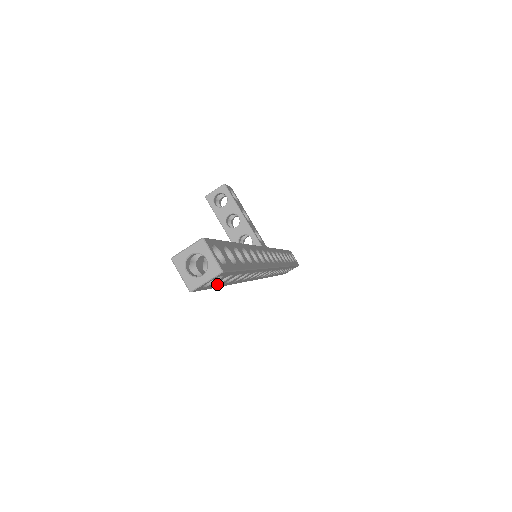
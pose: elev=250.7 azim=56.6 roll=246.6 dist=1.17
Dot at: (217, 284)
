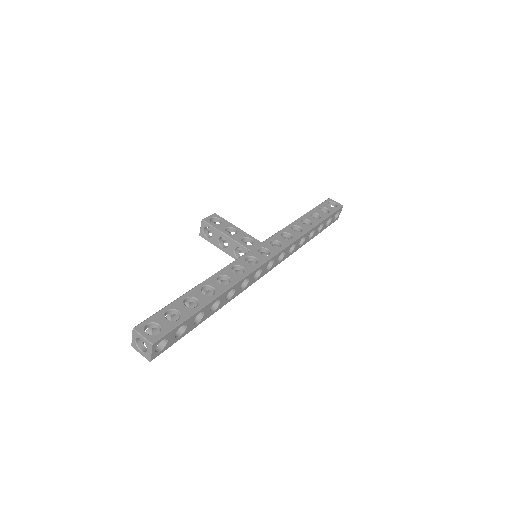
Dot at: (182, 334)
